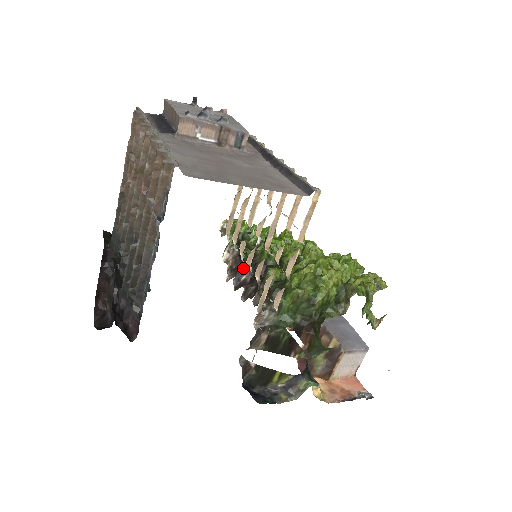
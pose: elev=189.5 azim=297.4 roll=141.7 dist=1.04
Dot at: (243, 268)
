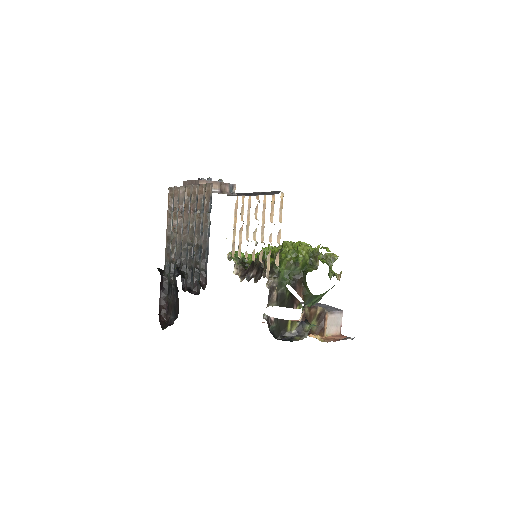
Dot at: (249, 271)
